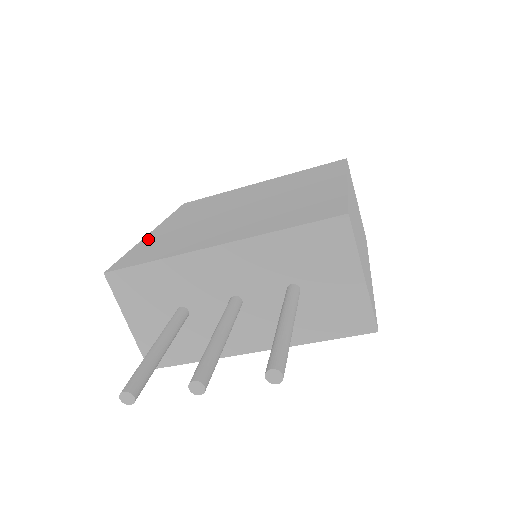
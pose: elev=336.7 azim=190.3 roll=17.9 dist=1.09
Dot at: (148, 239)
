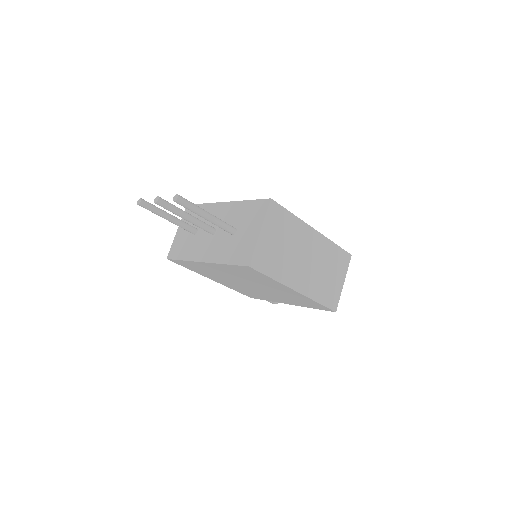
Dot at: occluded
